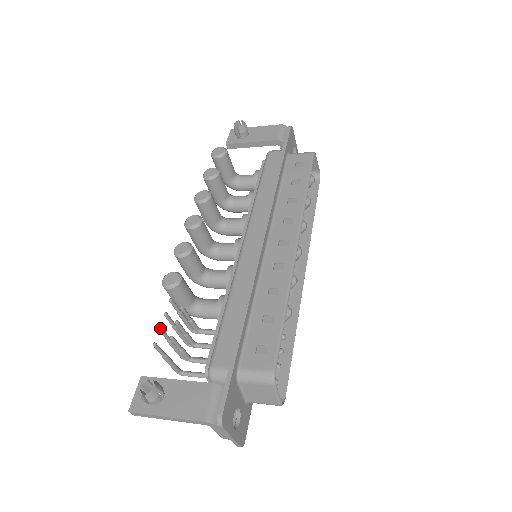
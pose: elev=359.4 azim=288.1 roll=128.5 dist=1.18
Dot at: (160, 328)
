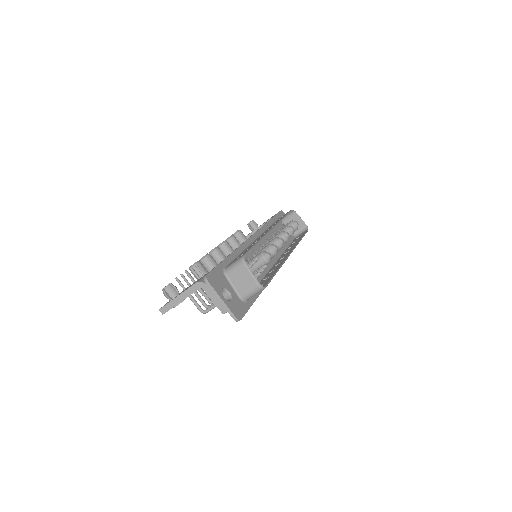
Dot at: (181, 274)
